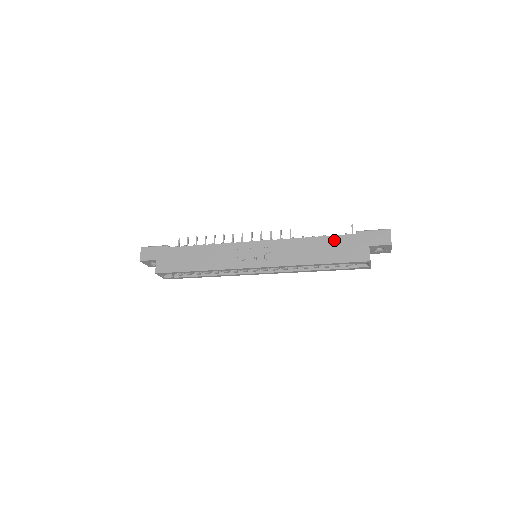
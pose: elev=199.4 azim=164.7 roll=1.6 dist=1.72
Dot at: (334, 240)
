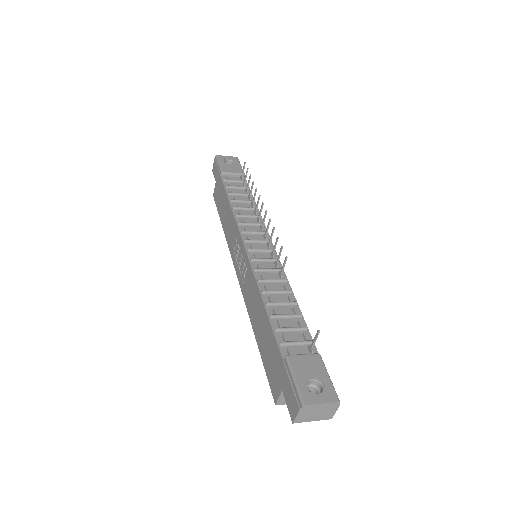
Dot at: (270, 335)
